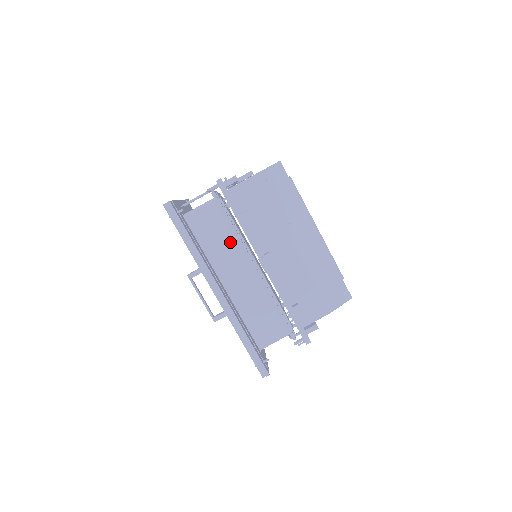
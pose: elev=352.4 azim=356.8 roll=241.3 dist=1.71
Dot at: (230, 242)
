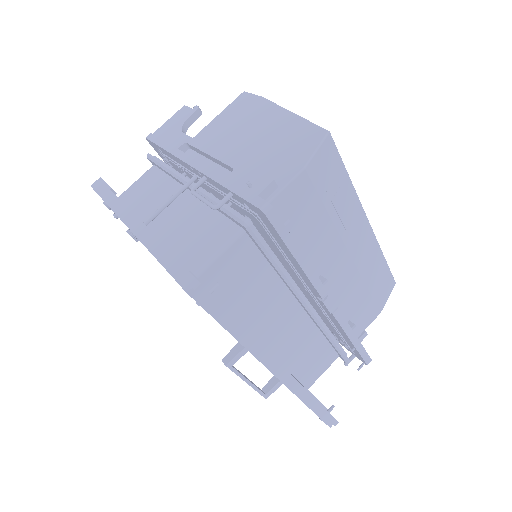
Dot at: (271, 285)
